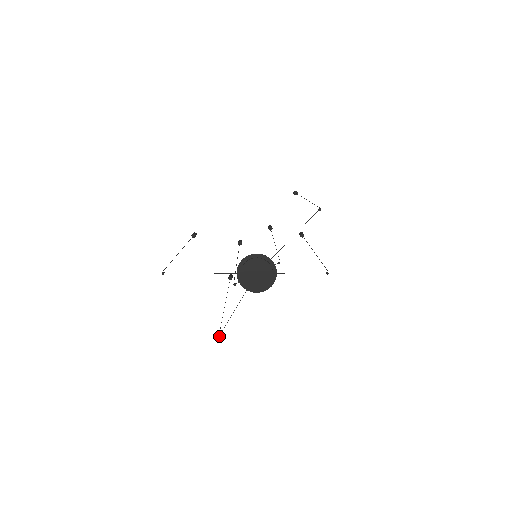
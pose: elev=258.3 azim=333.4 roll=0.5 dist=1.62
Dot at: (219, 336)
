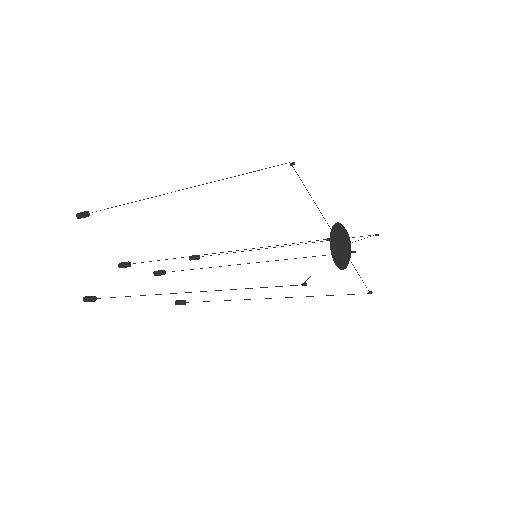
Dot at: (305, 283)
